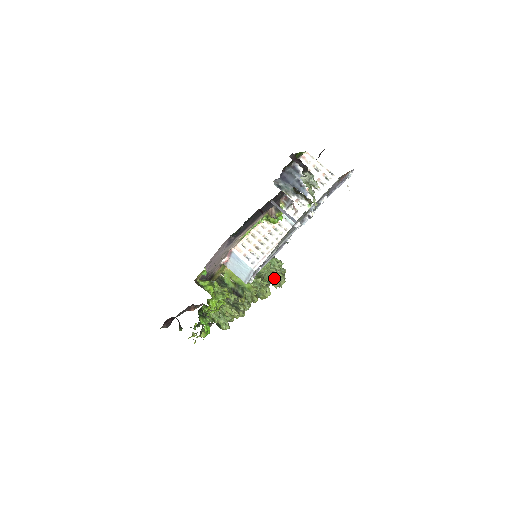
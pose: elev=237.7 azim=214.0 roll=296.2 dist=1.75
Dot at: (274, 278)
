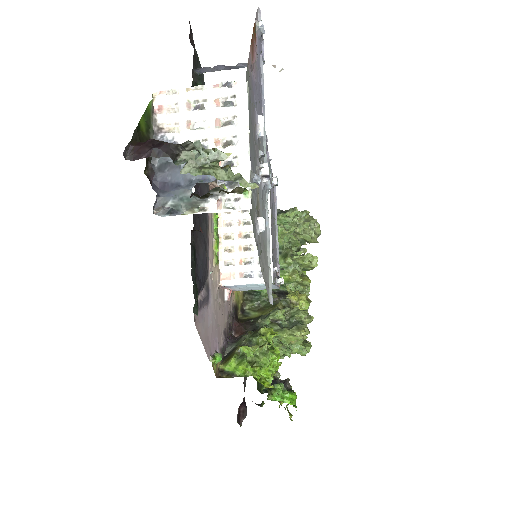
Dot at: (303, 235)
